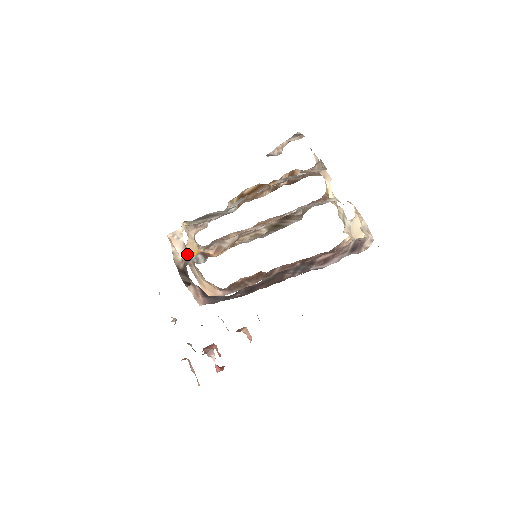
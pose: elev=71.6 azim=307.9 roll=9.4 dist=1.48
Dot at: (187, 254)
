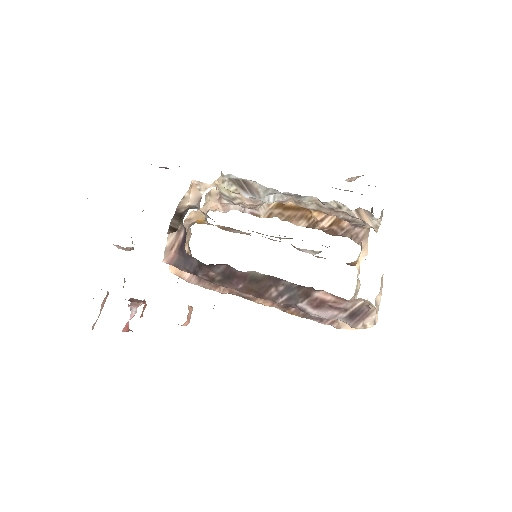
Dot at: (197, 205)
